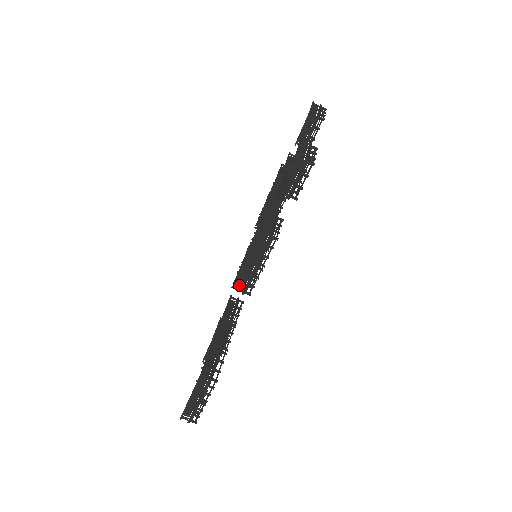
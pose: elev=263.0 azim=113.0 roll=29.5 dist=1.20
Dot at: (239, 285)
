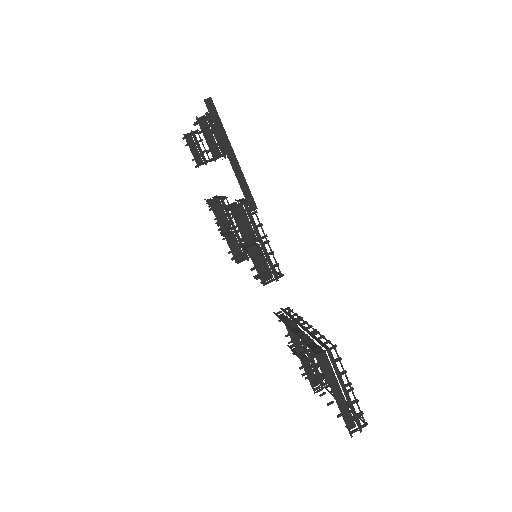
Dot at: (266, 277)
